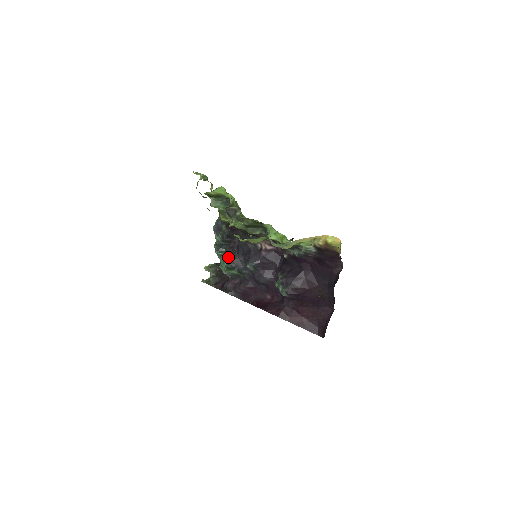
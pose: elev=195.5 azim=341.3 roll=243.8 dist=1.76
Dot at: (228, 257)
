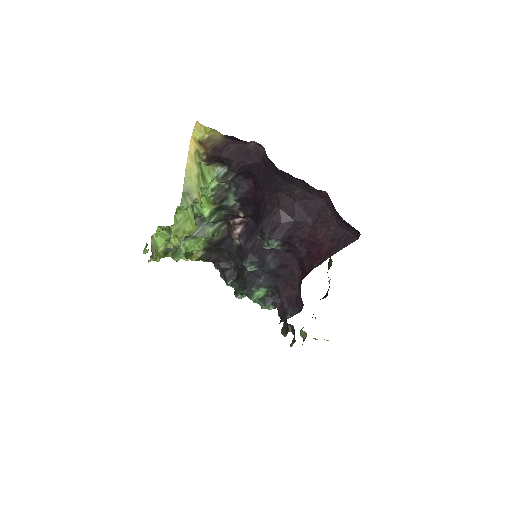
Dot at: (239, 286)
